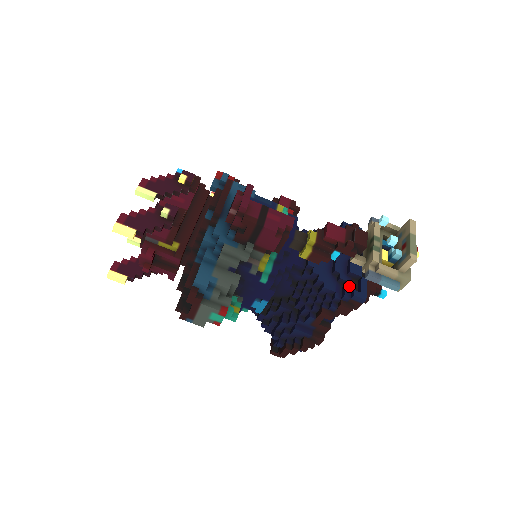
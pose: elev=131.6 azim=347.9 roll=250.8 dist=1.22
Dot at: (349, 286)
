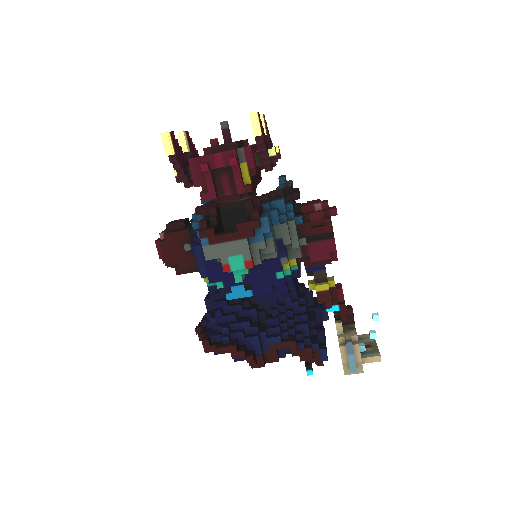
Dot at: (318, 340)
